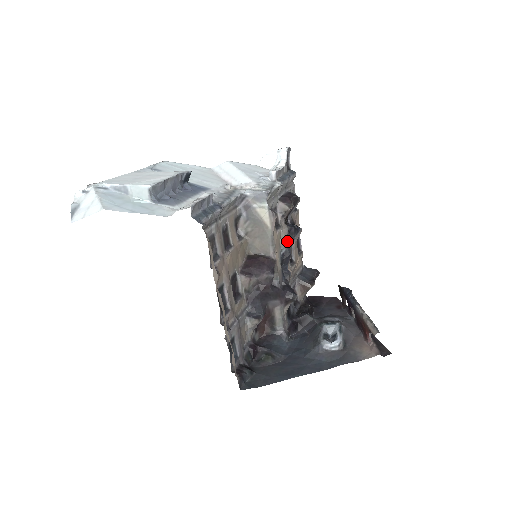
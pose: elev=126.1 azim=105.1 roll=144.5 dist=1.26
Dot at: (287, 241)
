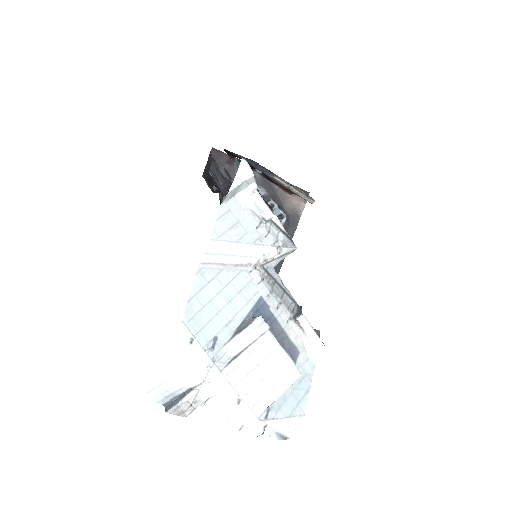
Dot at: occluded
